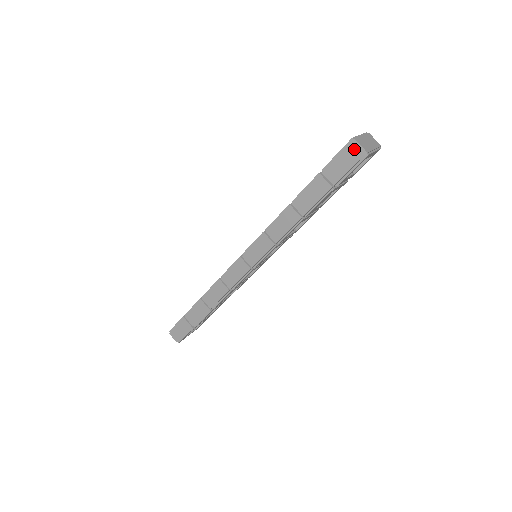
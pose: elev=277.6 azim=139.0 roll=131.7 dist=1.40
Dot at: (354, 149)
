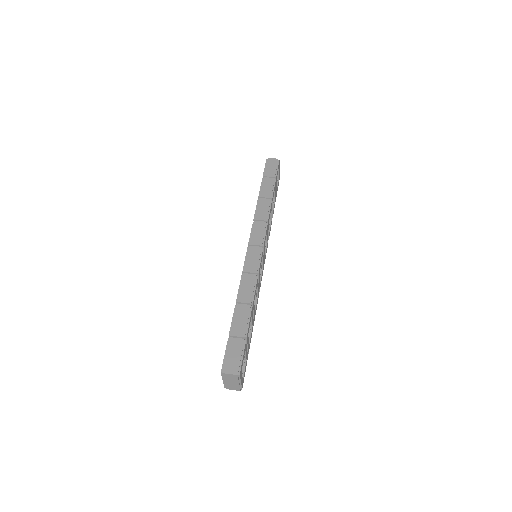
Dot at: (271, 161)
